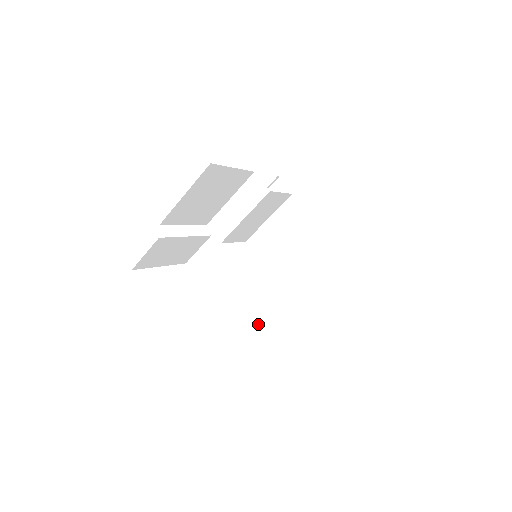
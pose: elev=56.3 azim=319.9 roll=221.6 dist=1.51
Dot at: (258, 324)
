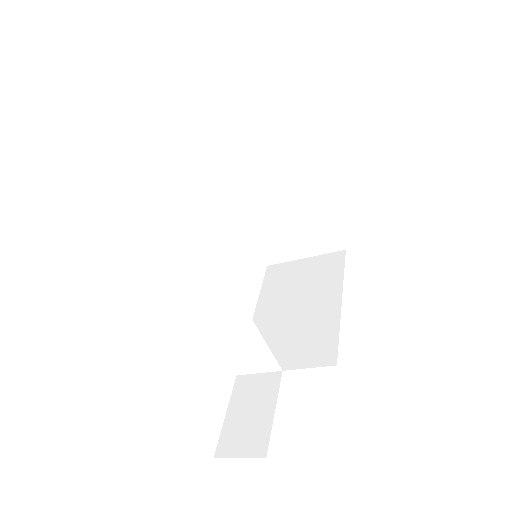
Dot at: (264, 370)
